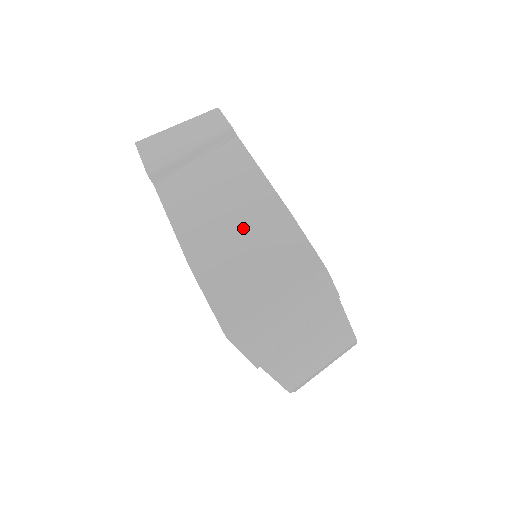
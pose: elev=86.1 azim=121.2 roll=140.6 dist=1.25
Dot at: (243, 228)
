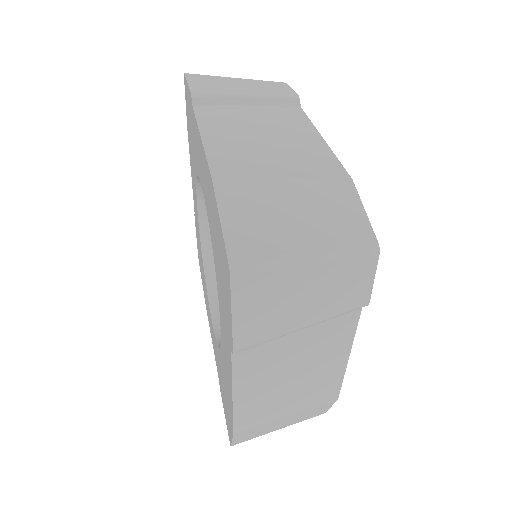
Dot at: (290, 170)
